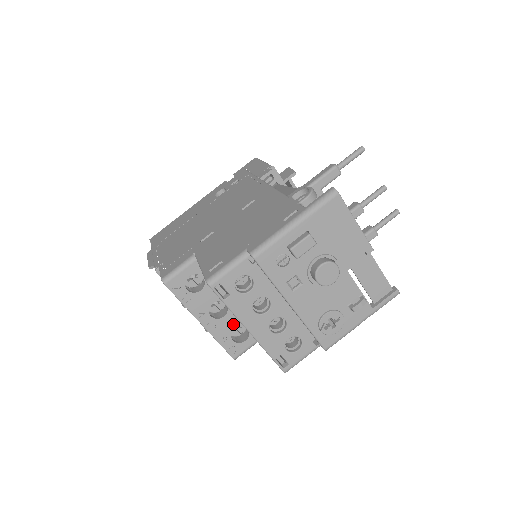
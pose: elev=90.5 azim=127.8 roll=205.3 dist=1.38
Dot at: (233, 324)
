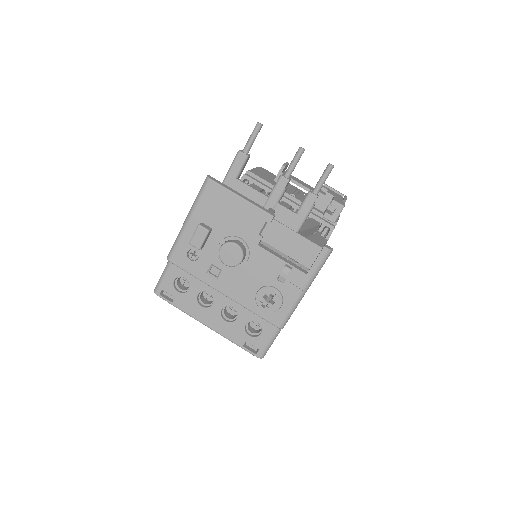
Dot at: occluded
